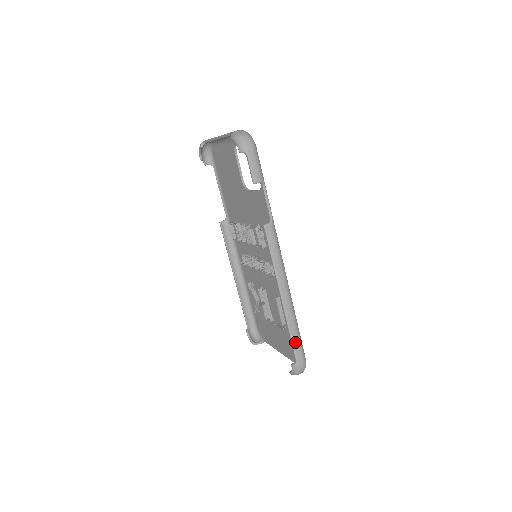
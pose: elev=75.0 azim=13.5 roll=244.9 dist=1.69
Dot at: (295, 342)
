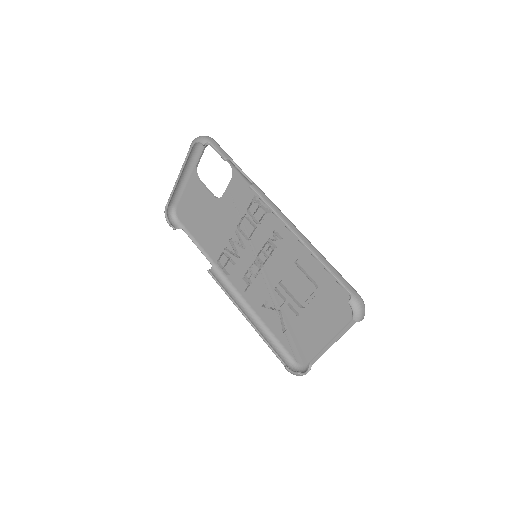
Dot at: (337, 275)
